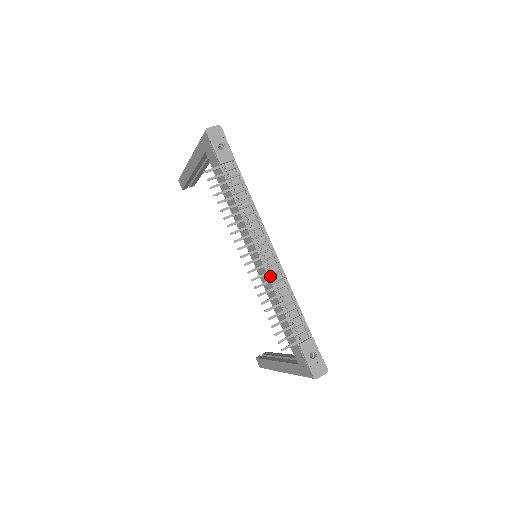
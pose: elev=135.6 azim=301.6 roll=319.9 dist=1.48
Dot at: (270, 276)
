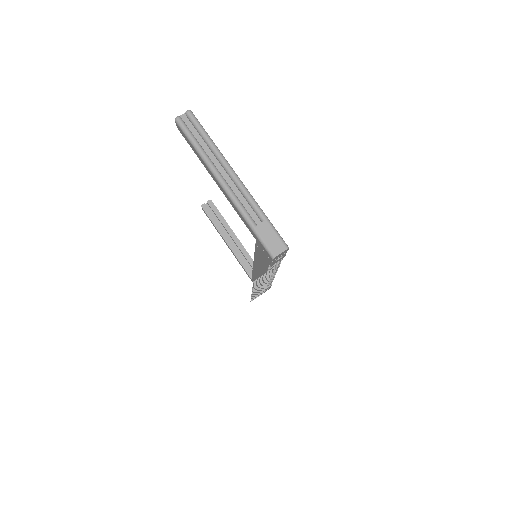
Dot at: occluded
